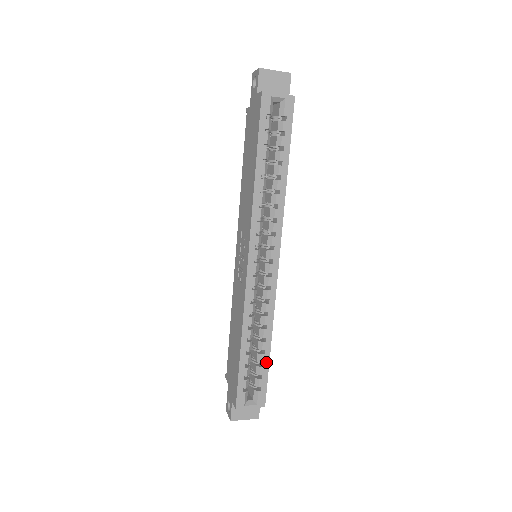
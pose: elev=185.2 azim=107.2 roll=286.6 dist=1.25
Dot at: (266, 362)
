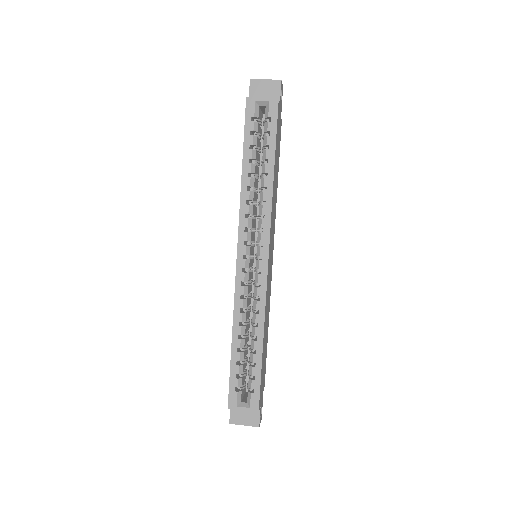
Dot at: (258, 363)
